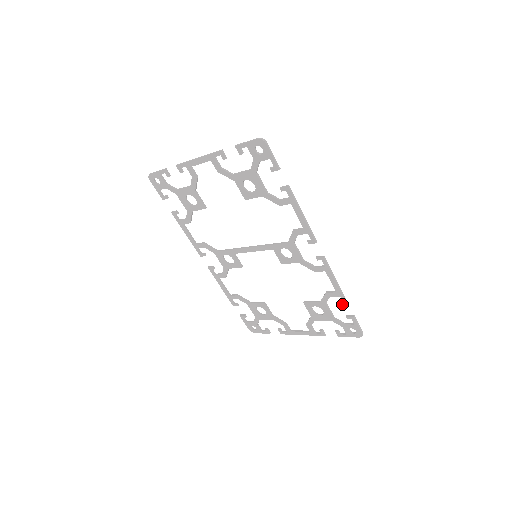
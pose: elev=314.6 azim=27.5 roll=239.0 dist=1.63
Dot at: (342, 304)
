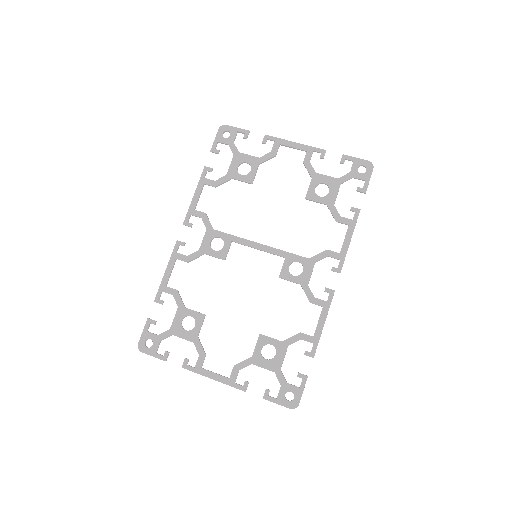
Dot at: (308, 354)
